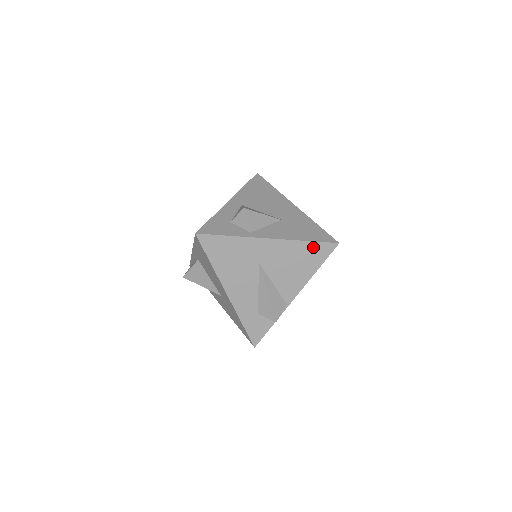
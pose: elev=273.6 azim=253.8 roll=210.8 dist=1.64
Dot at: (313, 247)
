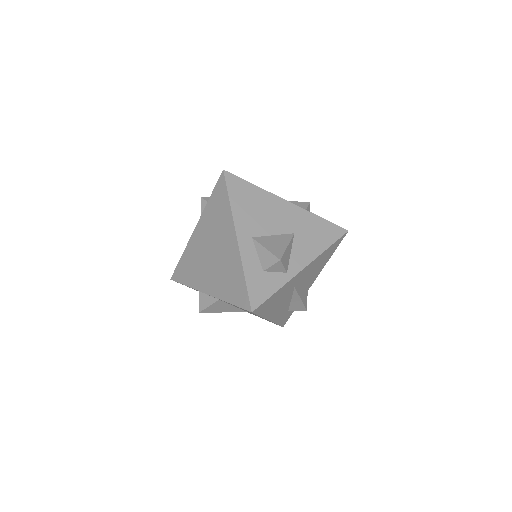
Dot at: (331, 247)
